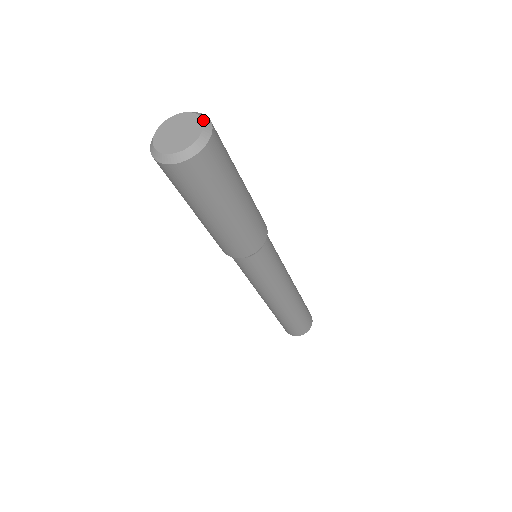
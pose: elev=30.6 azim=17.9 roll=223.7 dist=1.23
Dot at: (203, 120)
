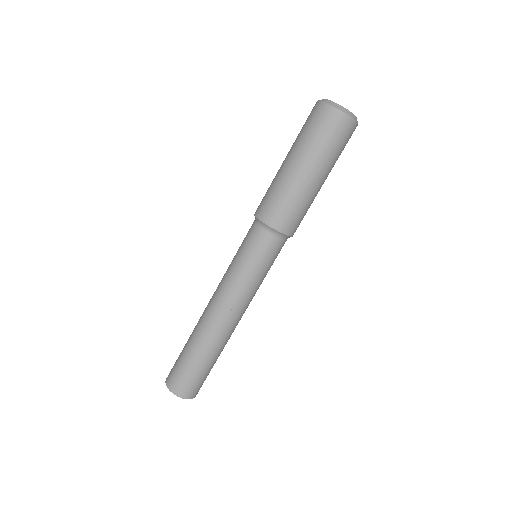
Dot at: (356, 117)
